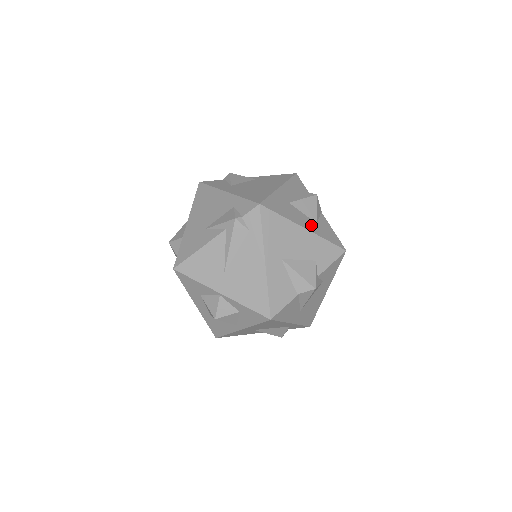
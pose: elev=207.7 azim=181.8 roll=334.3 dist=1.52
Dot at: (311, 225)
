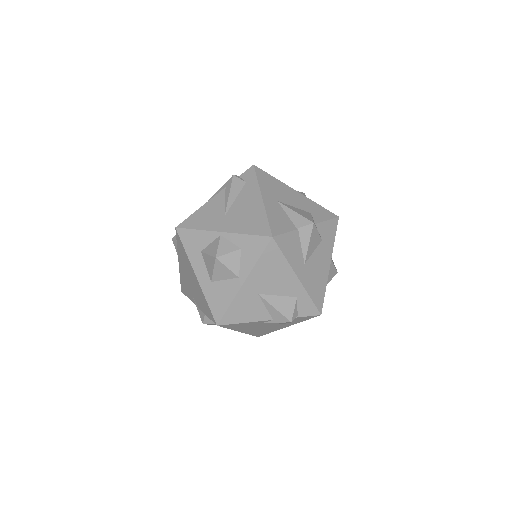
Dot at: occluded
